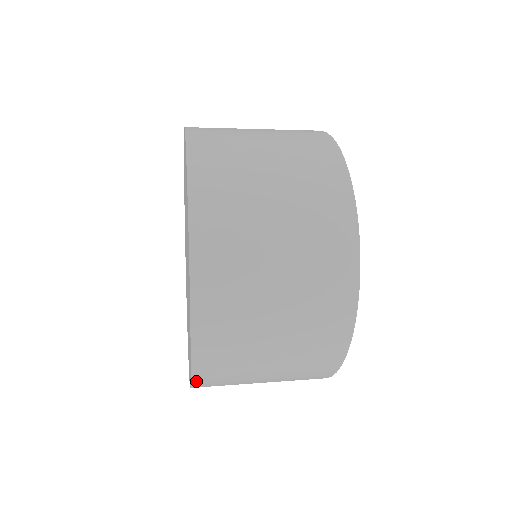
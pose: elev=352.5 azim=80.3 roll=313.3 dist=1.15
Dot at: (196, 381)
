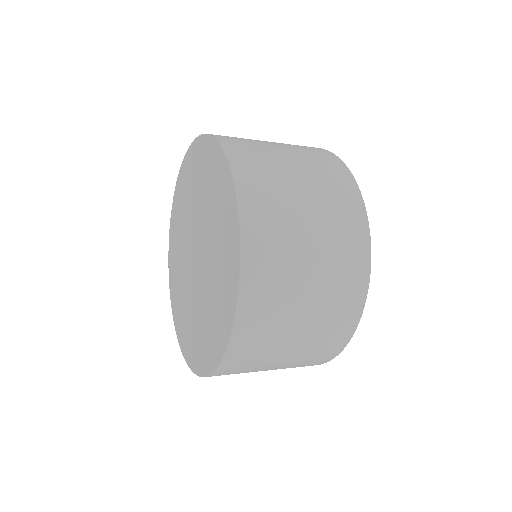
Dot at: (235, 336)
